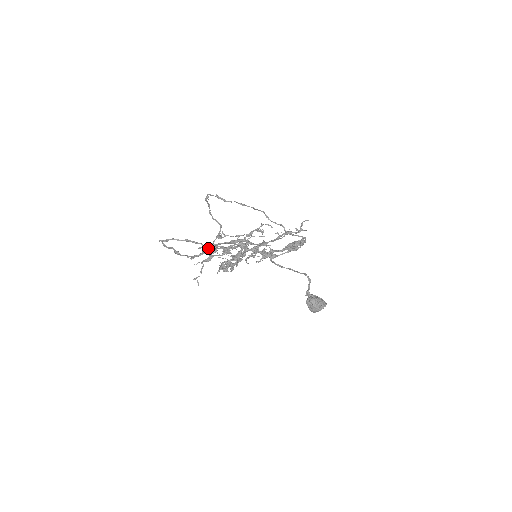
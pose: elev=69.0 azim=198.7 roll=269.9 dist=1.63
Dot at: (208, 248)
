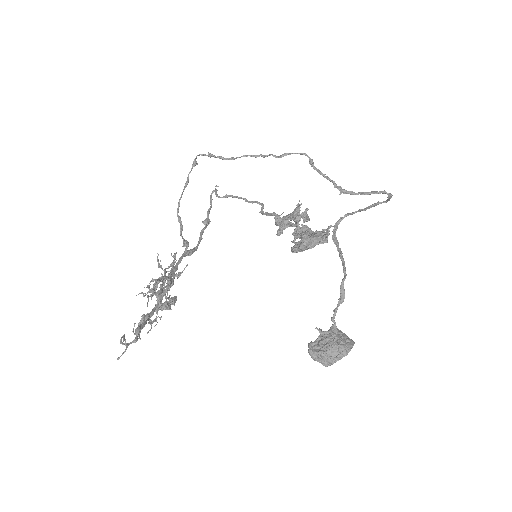
Dot at: occluded
